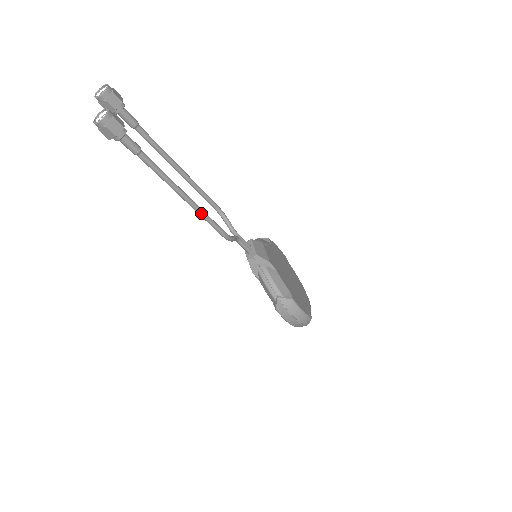
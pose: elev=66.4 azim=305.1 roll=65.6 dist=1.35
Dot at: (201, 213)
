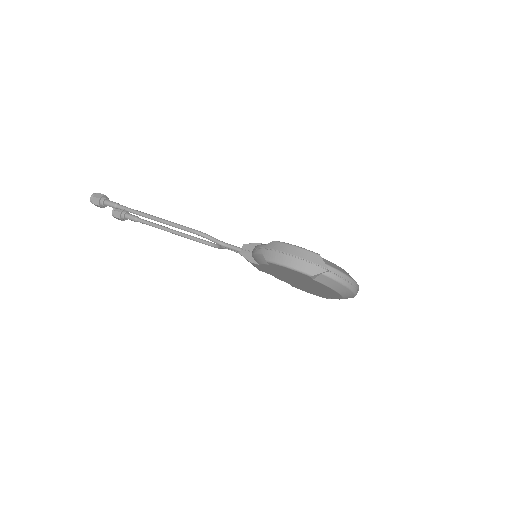
Dot at: (169, 222)
